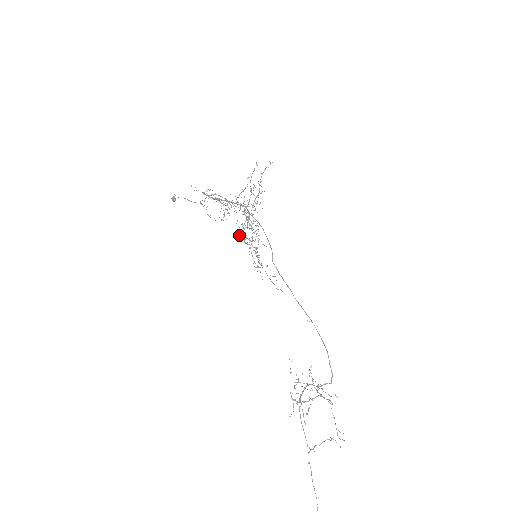
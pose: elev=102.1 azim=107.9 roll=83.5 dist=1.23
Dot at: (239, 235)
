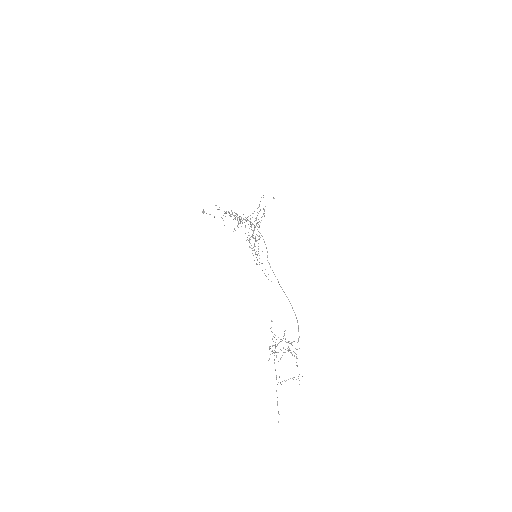
Dot at: occluded
